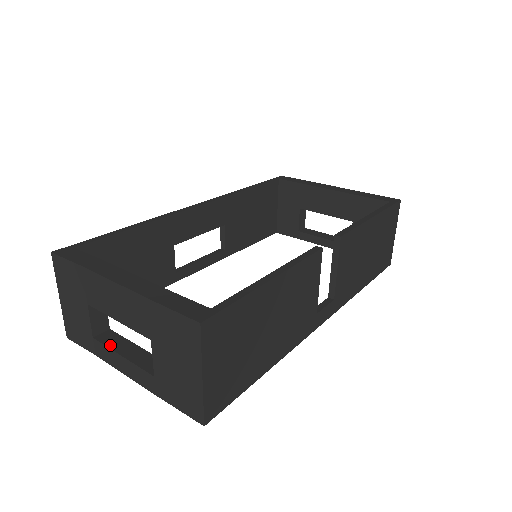
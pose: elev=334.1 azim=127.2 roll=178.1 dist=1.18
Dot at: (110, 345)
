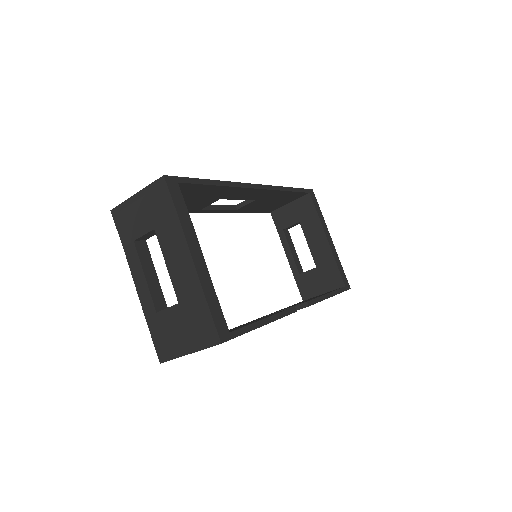
Dot at: (142, 259)
